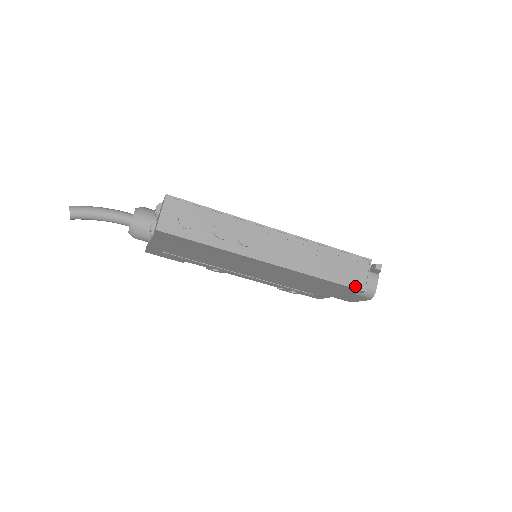
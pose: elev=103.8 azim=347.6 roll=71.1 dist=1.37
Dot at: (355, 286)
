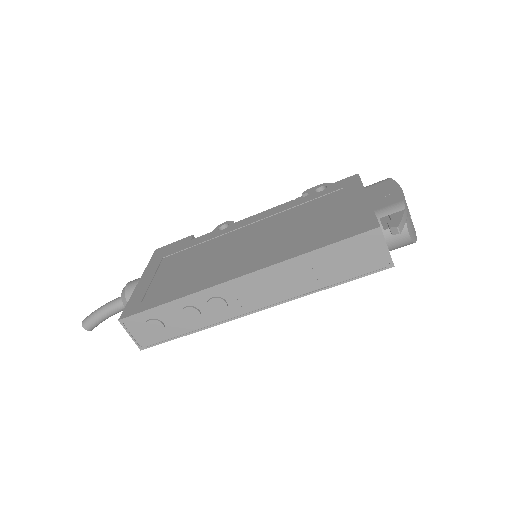
Dot at: (375, 269)
